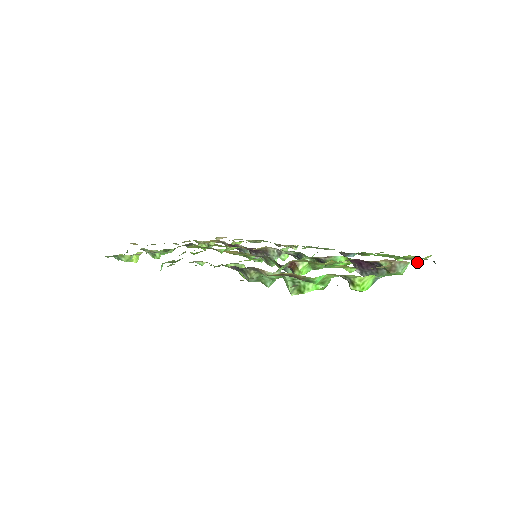
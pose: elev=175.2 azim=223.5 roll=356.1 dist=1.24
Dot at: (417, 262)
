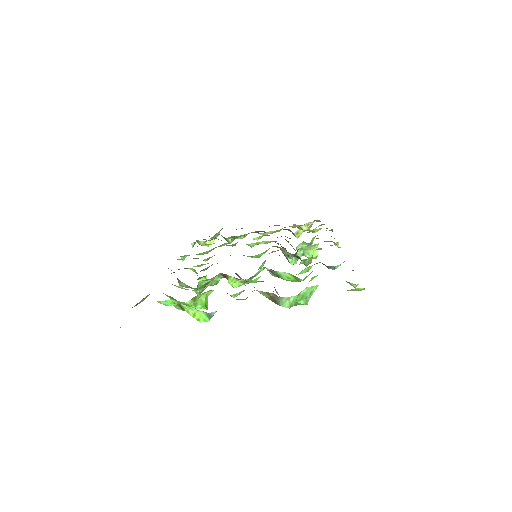
Dot at: occluded
